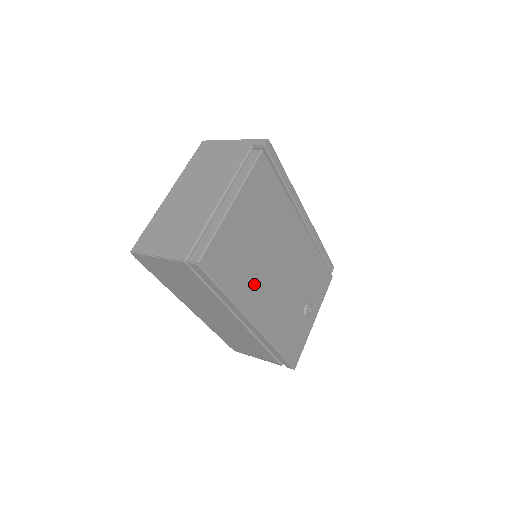
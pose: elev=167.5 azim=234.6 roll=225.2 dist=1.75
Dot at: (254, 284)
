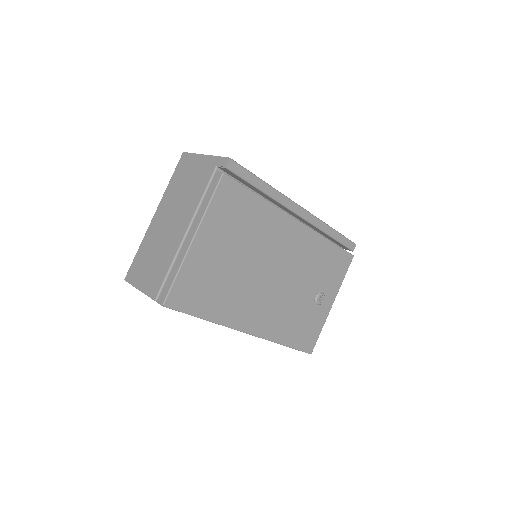
Dot at: (239, 299)
